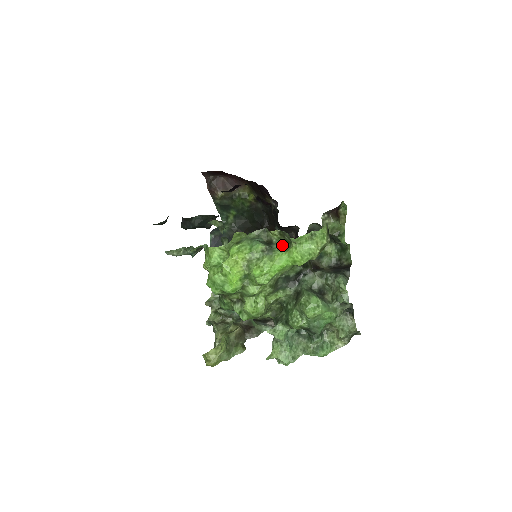
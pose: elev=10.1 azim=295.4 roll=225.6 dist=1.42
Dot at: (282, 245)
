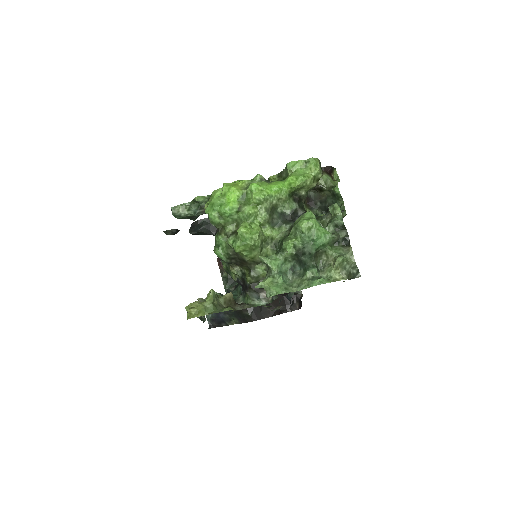
Dot at: occluded
